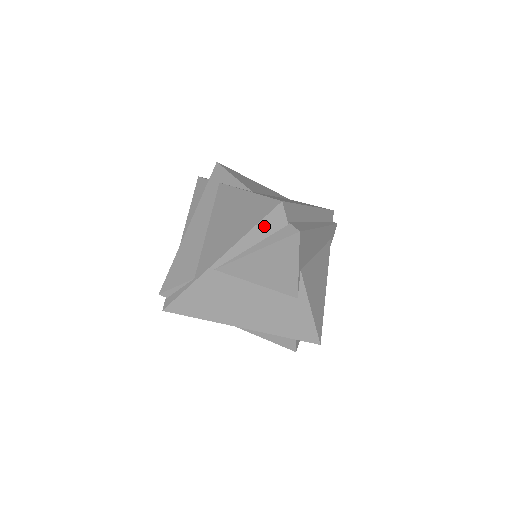
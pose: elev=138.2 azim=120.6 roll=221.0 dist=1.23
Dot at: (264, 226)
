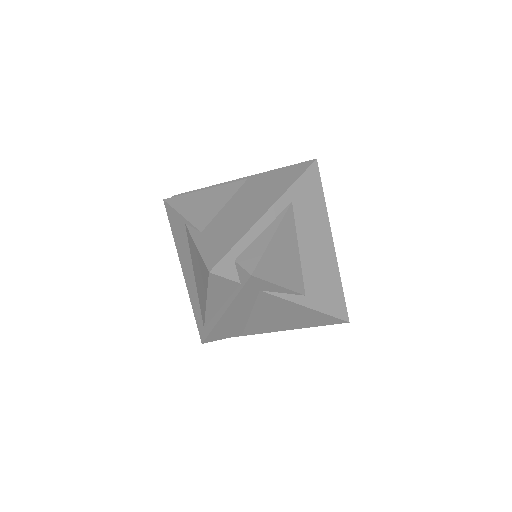
Dot at: occluded
